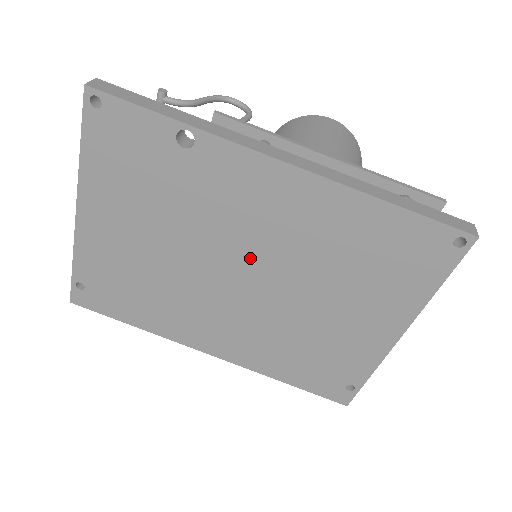
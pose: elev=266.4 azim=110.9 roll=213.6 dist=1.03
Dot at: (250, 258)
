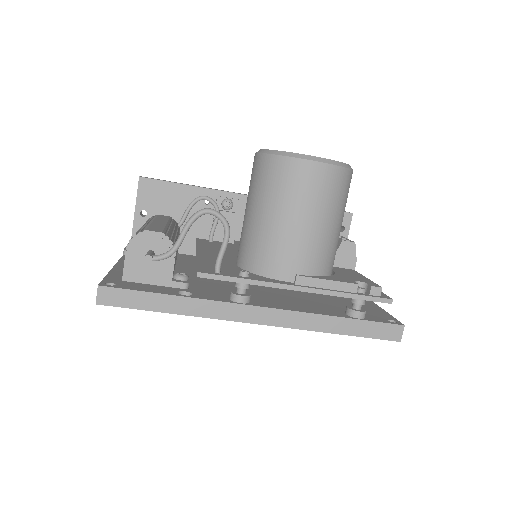
Dot at: occluded
